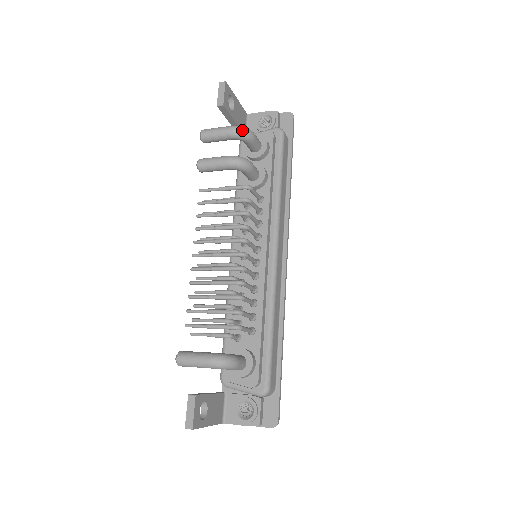
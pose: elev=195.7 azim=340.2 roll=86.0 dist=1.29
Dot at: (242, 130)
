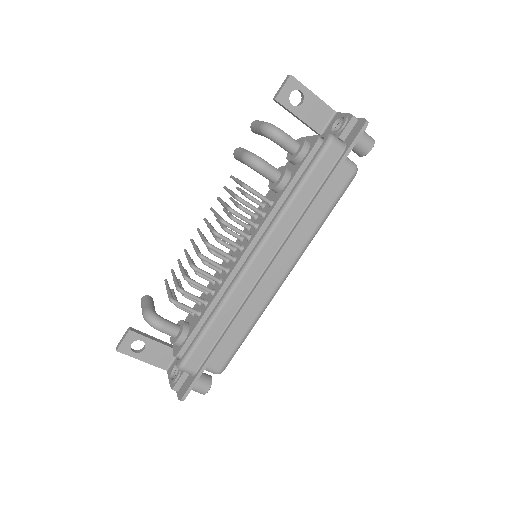
Dot at: (268, 129)
